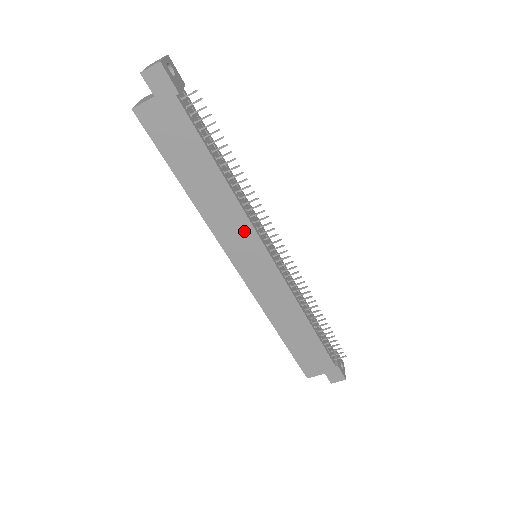
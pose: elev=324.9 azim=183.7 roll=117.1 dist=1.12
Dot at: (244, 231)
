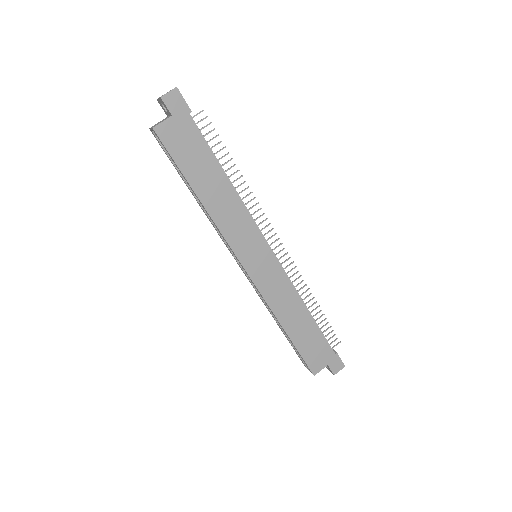
Dot at: (248, 228)
